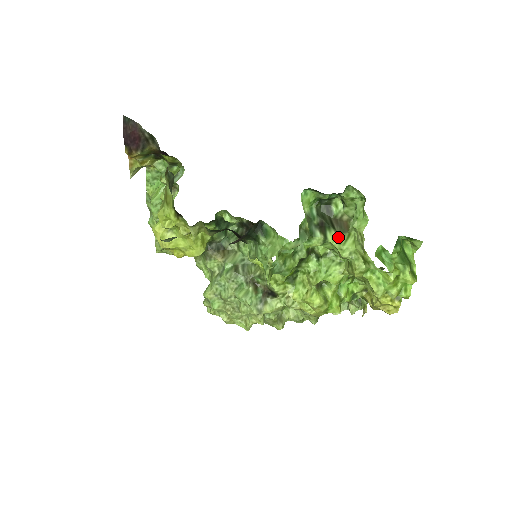
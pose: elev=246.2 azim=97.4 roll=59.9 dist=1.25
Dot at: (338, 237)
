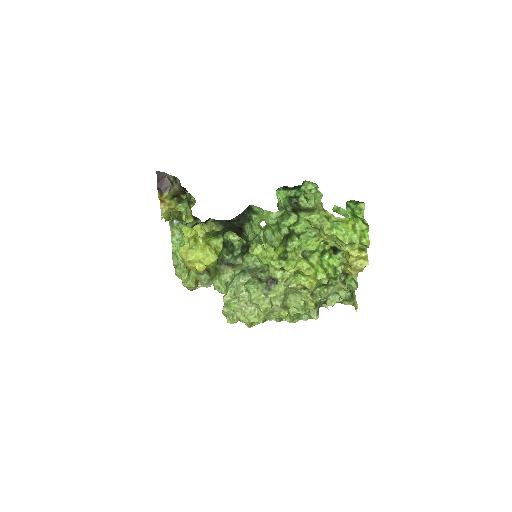
Dot at: (307, 214)
